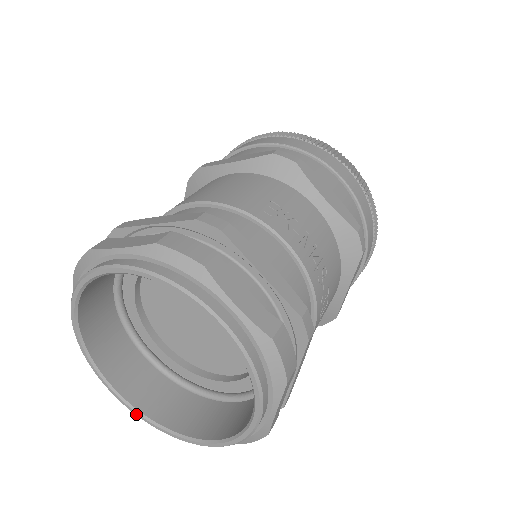
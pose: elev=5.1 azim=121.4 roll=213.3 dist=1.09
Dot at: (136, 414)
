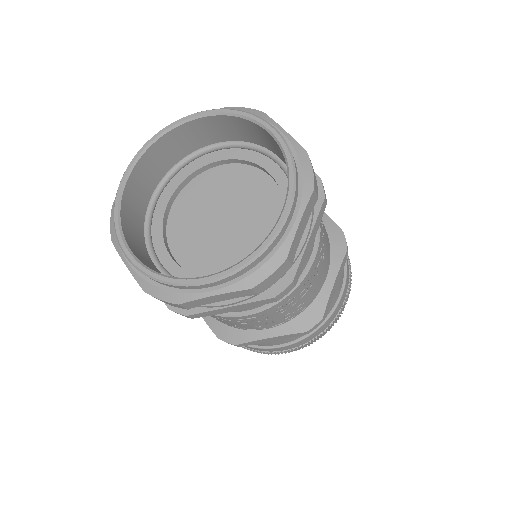
Dot at: (142, 269)
